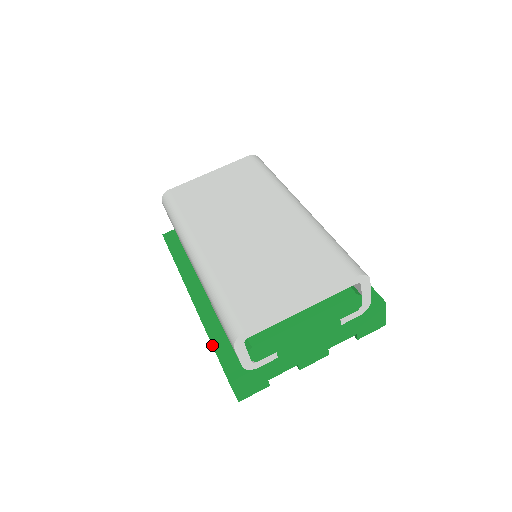
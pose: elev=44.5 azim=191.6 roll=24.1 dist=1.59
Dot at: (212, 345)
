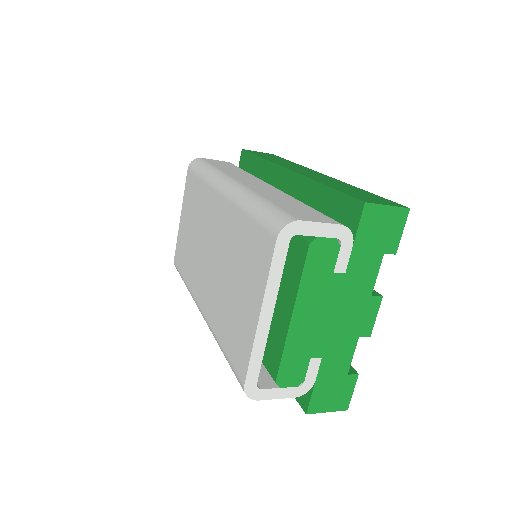
Dot at: occluded
